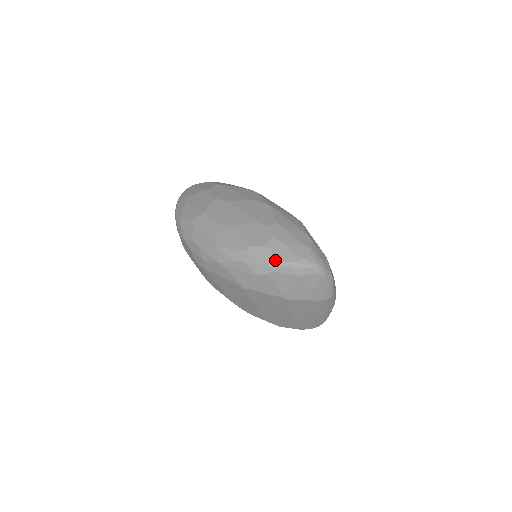
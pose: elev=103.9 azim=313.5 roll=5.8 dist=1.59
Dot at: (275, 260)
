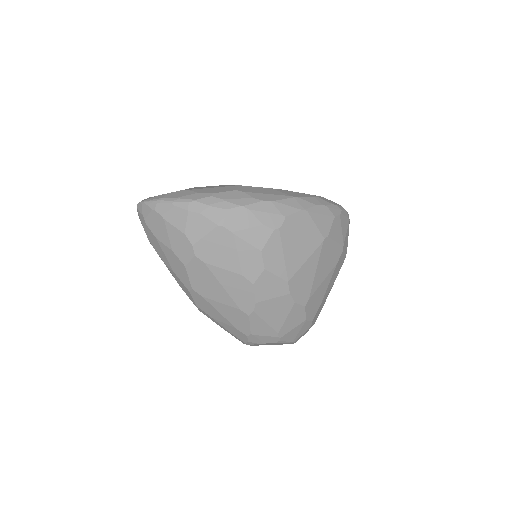
Dot at: (338, 204)
